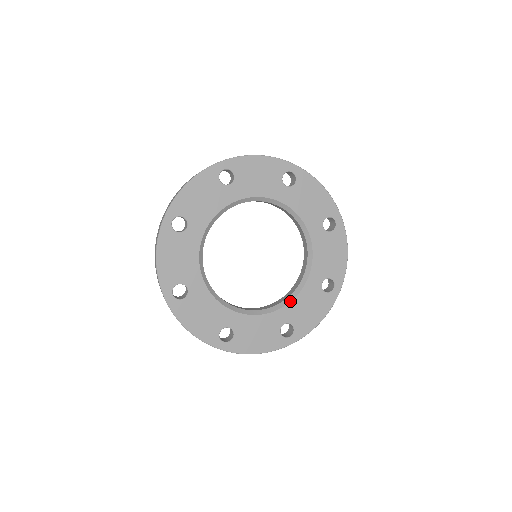
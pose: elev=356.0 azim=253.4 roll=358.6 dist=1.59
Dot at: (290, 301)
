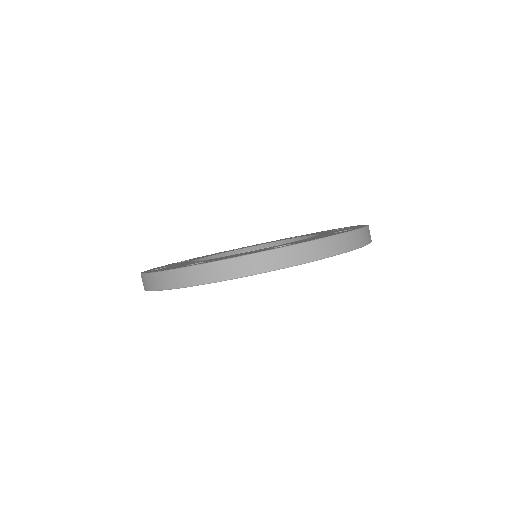
Dot at: occluded
